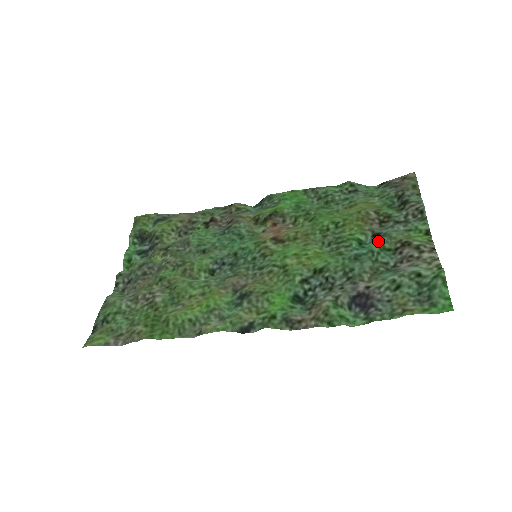
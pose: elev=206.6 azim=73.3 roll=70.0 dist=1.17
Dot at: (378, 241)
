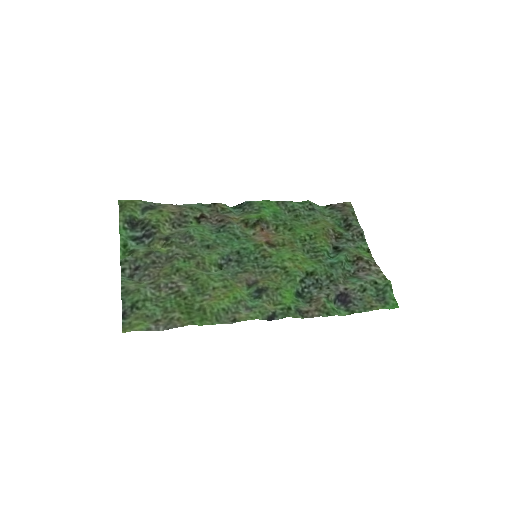
Dot at: (344, 255)
